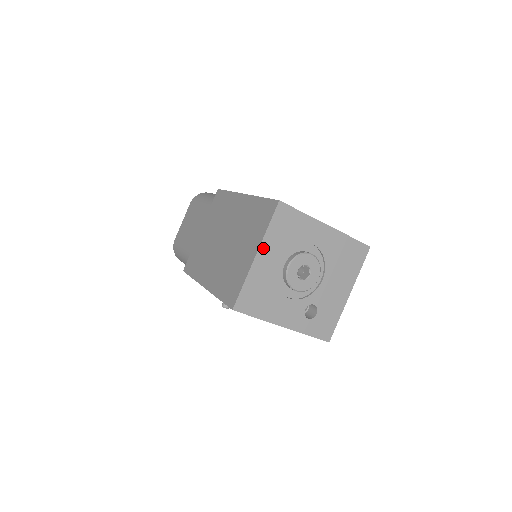
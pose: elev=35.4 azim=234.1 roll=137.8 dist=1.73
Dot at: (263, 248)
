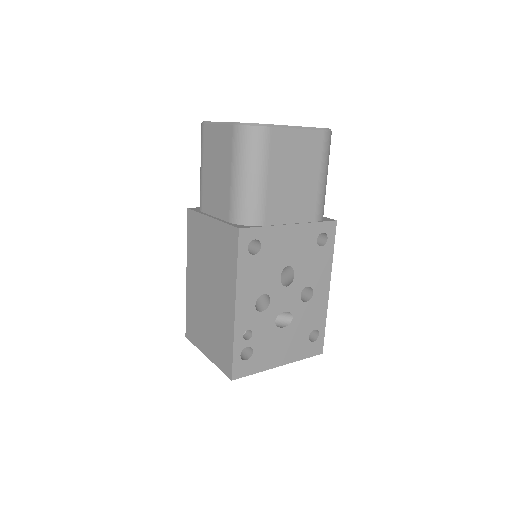
Dot at: occluded
